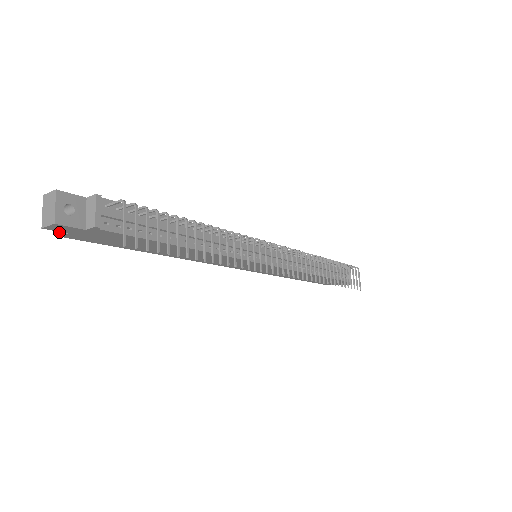
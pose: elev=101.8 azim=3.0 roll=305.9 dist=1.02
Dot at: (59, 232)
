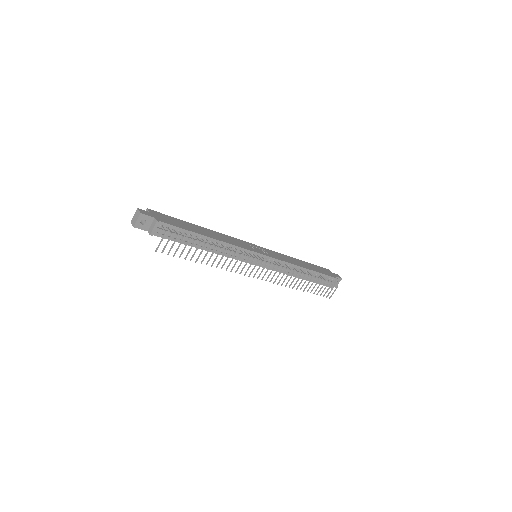
Dot at: occluded
